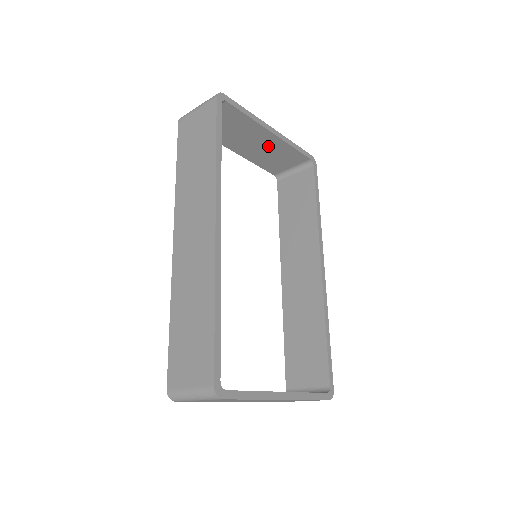
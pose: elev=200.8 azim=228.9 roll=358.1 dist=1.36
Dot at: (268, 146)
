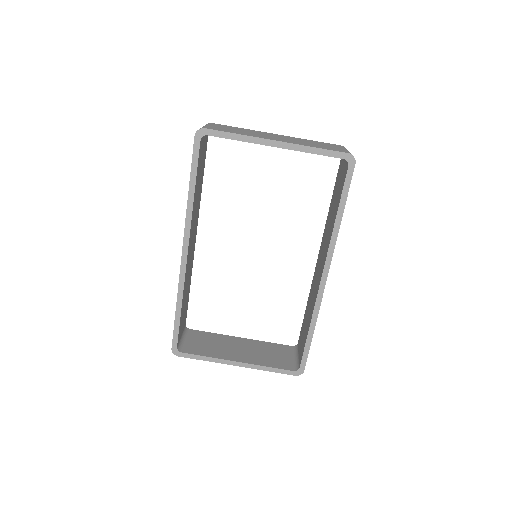
Dot at: occluded
